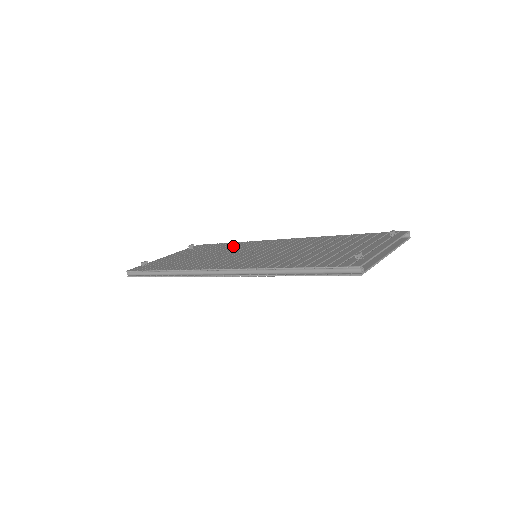
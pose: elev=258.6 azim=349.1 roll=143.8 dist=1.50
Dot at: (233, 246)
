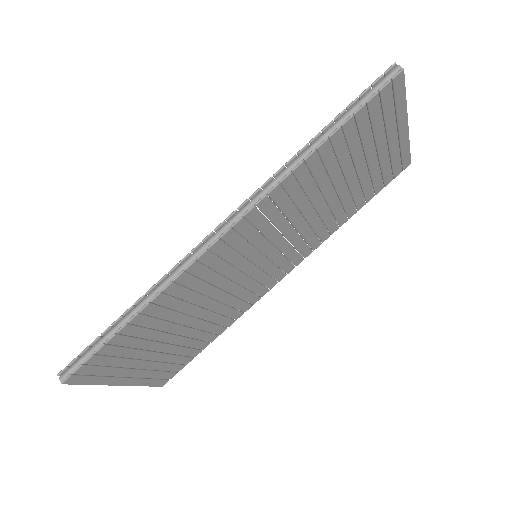
Dot at: occluded
